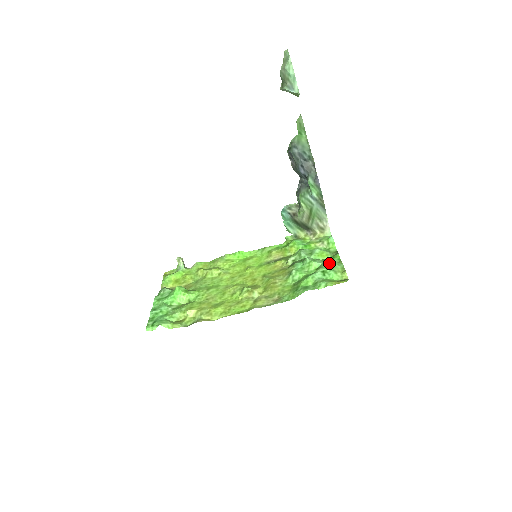
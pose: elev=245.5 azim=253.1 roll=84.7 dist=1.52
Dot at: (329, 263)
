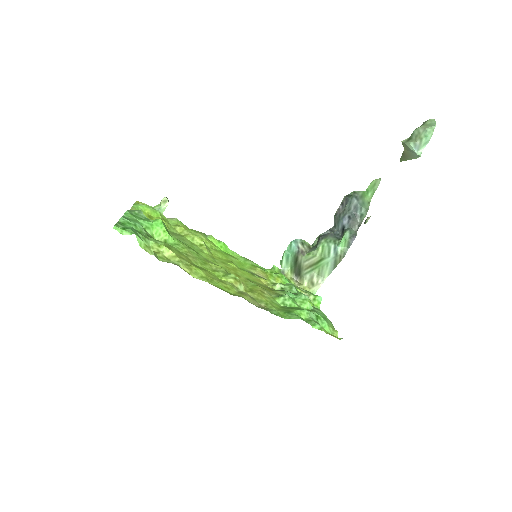
Dot at: (322, 313)
